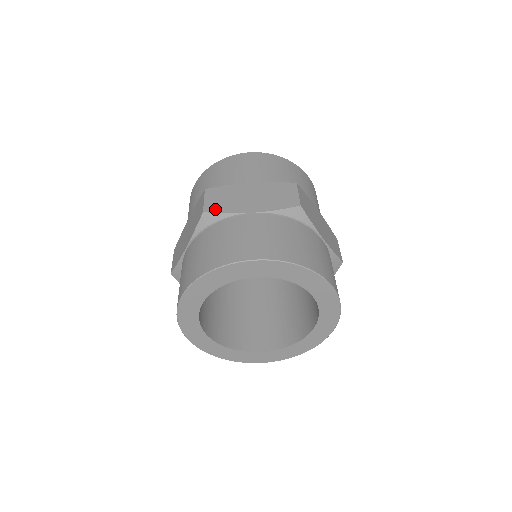
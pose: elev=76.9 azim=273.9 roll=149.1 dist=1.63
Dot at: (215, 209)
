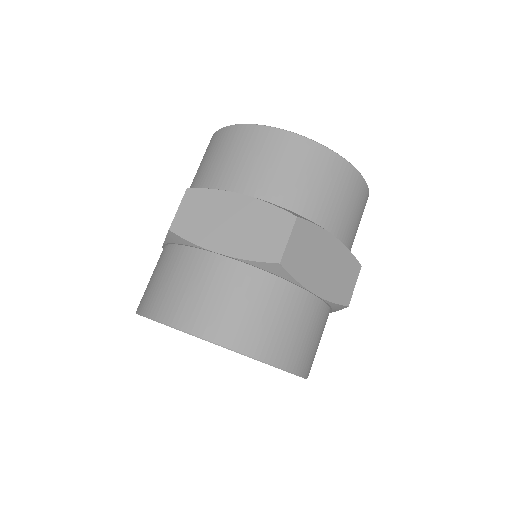
Dot at: (291, 266)
